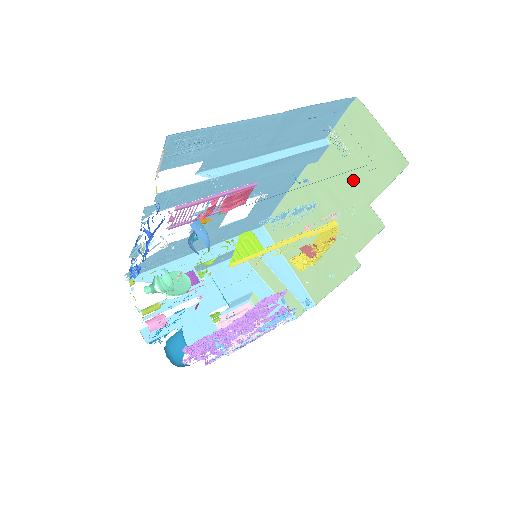
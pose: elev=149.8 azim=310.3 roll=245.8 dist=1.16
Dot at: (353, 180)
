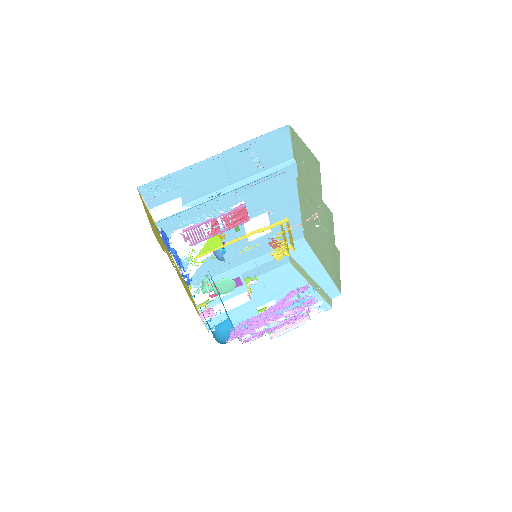
Dot at: (311, 184)
